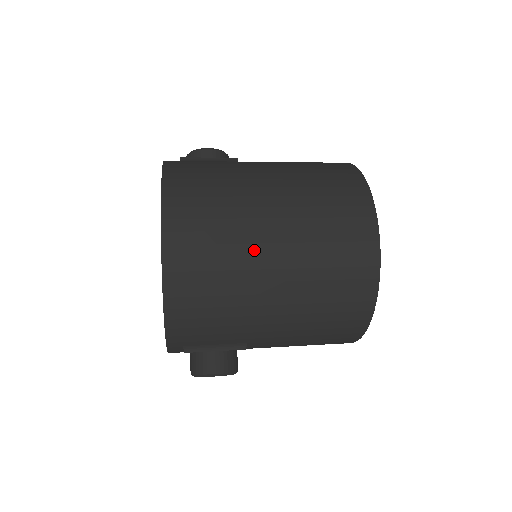
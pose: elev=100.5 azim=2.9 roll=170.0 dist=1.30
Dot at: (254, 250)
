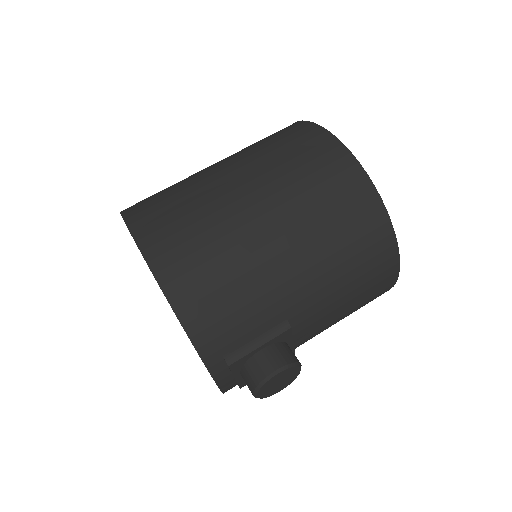
Dot at: (231, 210)
